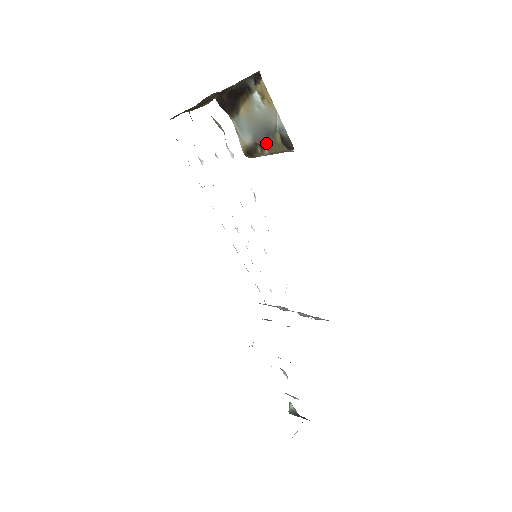
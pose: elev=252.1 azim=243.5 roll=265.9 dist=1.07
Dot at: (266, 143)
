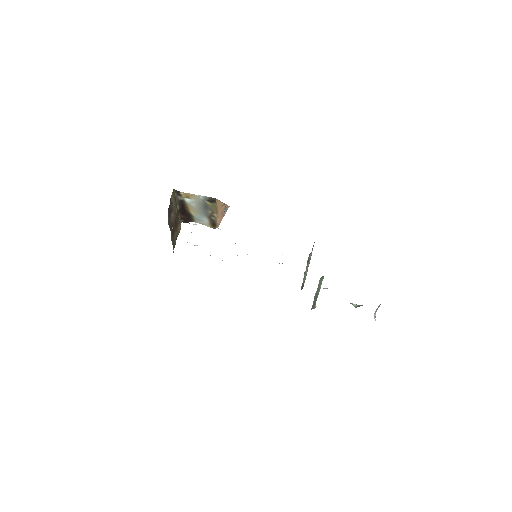
Dot at: (210, 211)
